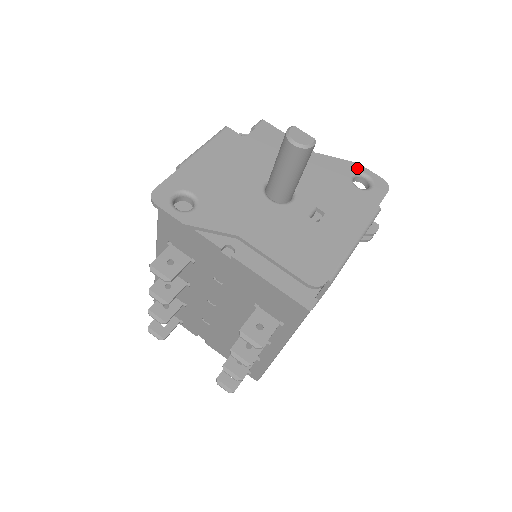
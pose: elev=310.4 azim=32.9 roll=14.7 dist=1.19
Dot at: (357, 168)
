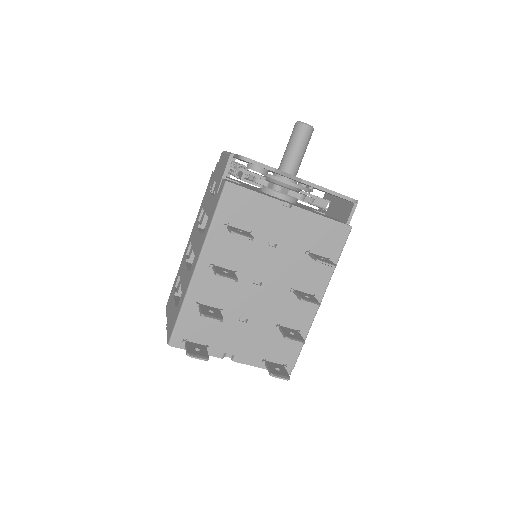
Dot at: occluded
